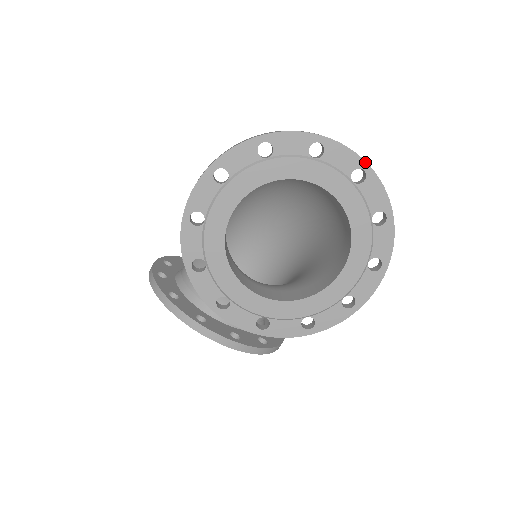
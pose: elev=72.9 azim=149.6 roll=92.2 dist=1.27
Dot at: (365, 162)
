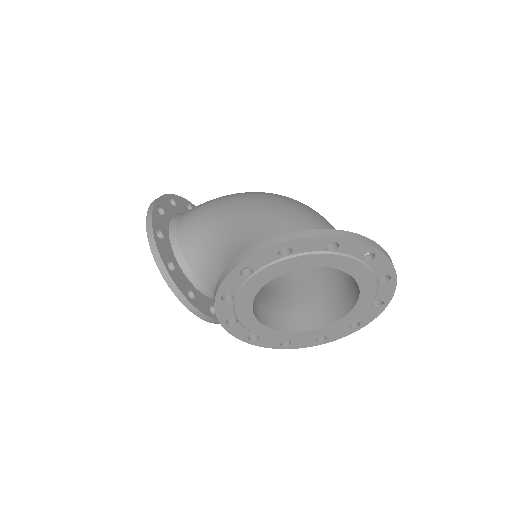
Dot at: (395, 273)
